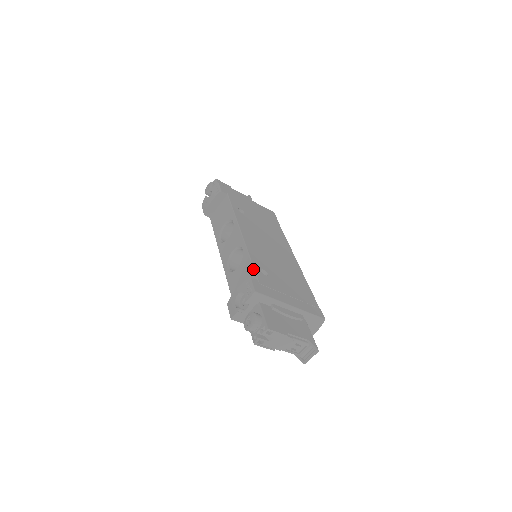
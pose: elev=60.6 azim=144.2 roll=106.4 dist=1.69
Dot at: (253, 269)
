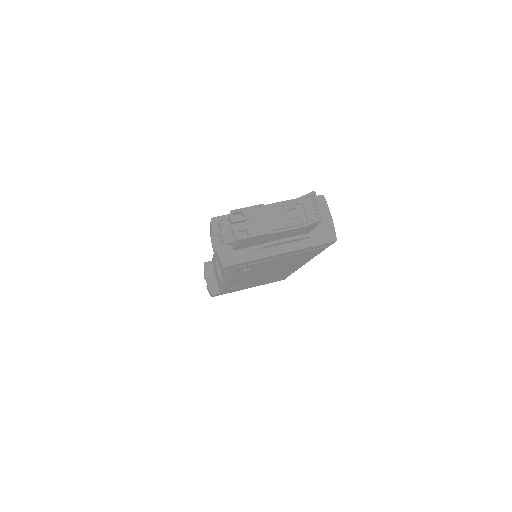
Dot at: occluded
